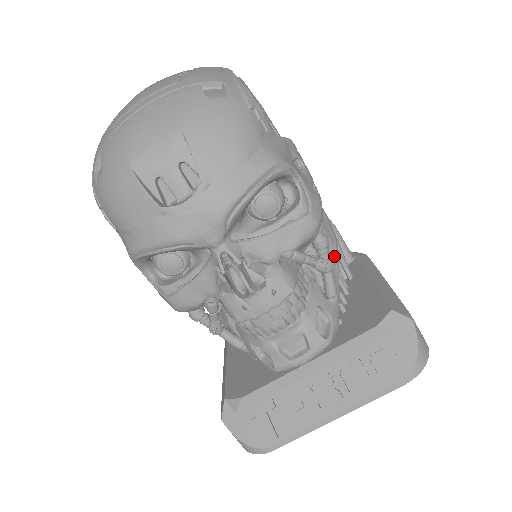
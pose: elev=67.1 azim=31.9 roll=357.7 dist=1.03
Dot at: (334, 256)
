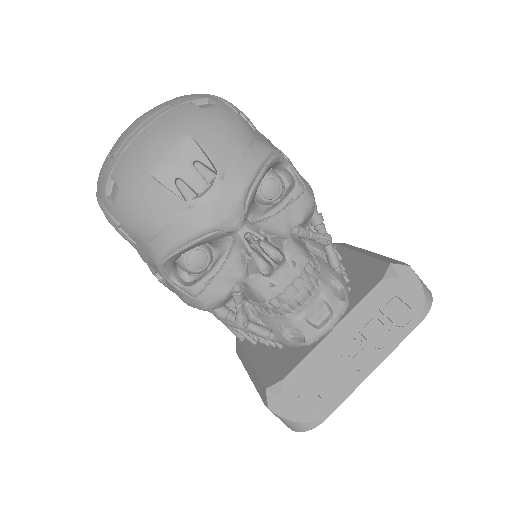
Dot at: occluded
